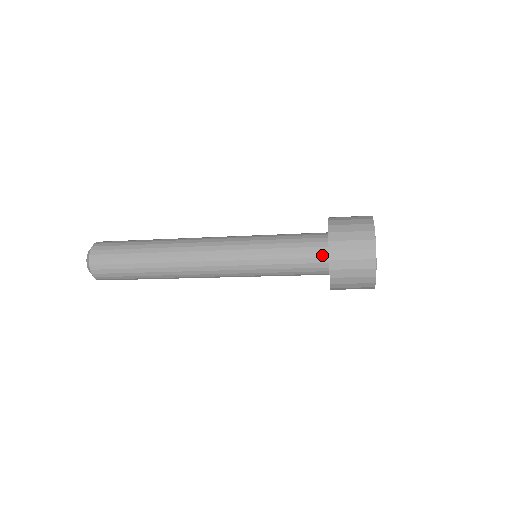
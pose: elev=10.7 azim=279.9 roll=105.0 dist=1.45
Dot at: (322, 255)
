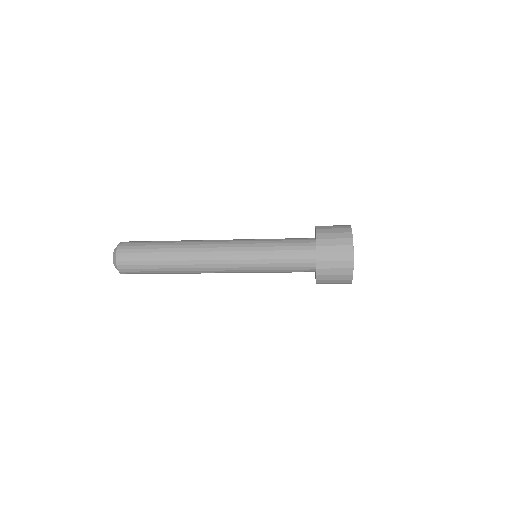
Dot at: (311, 261)
